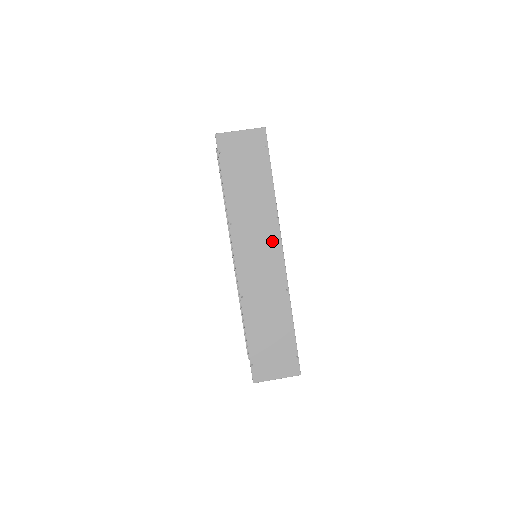
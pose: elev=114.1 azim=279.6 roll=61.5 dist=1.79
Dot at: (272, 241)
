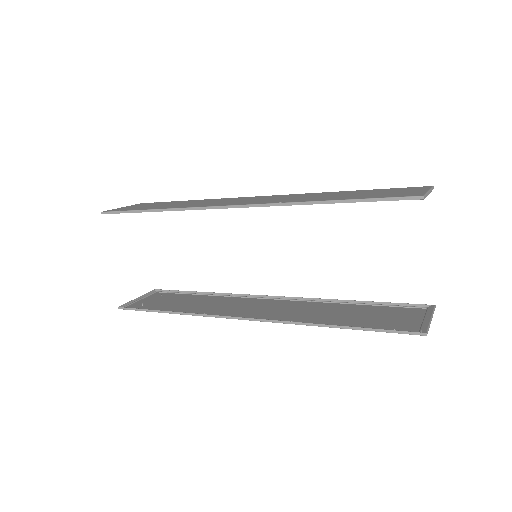
Dot at: occluded
